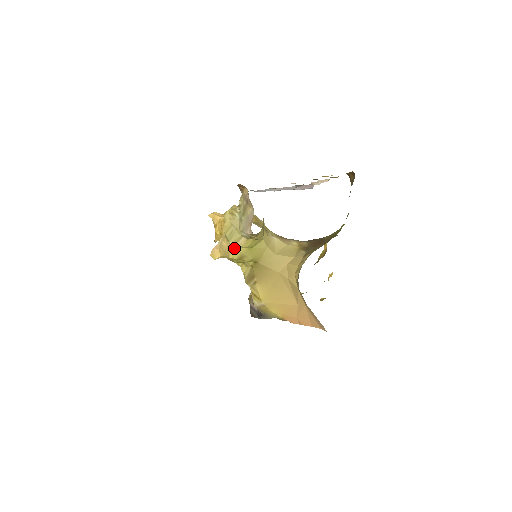
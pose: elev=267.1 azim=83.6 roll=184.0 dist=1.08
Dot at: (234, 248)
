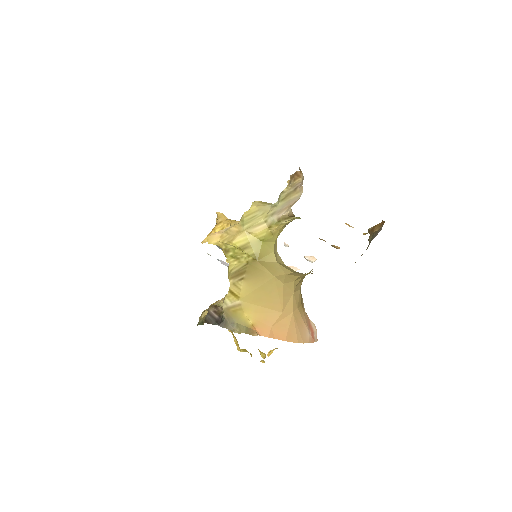
Dot at: (246, 233)
